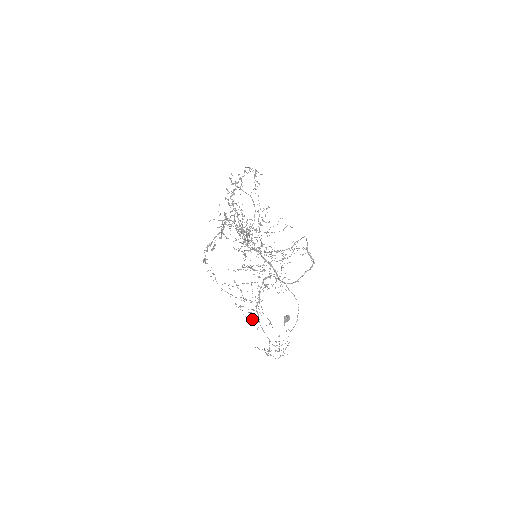
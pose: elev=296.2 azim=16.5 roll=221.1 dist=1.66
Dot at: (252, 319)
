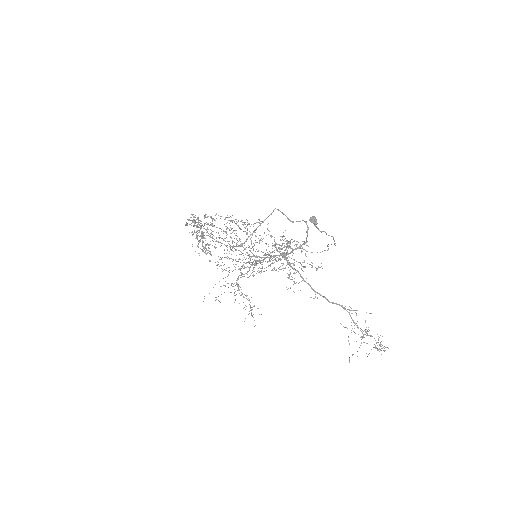
Dot at: (298, 283)
